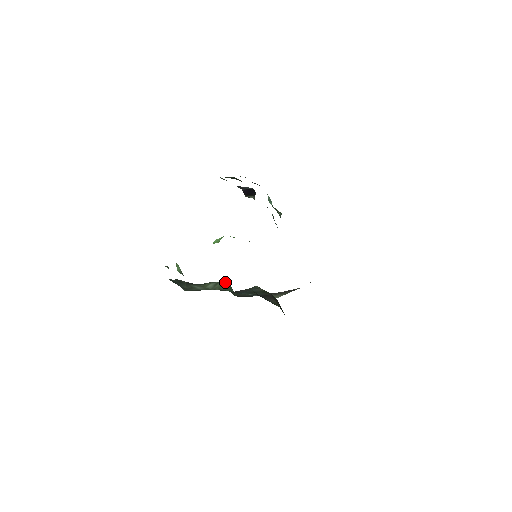
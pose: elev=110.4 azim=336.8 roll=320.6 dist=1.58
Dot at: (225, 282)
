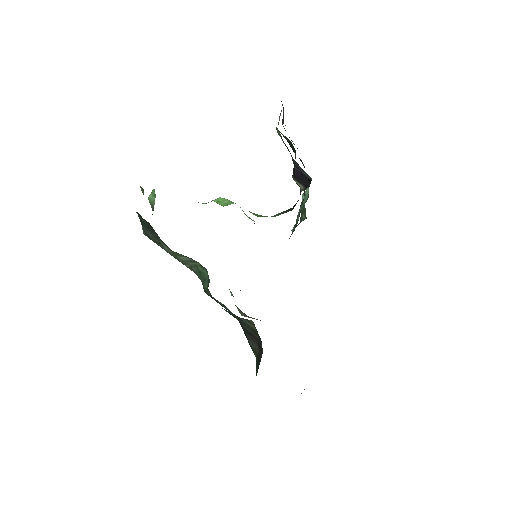
Dot at: (205, 268)
